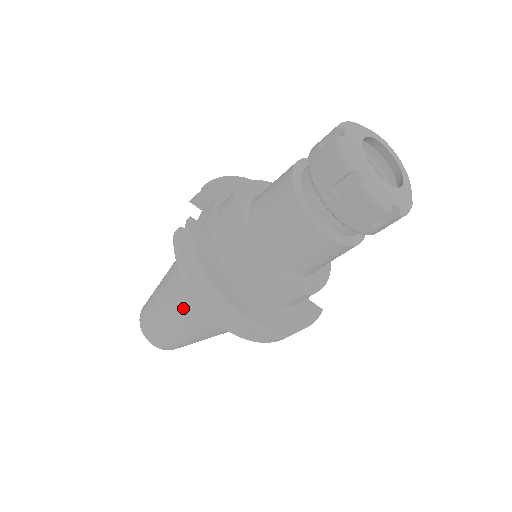
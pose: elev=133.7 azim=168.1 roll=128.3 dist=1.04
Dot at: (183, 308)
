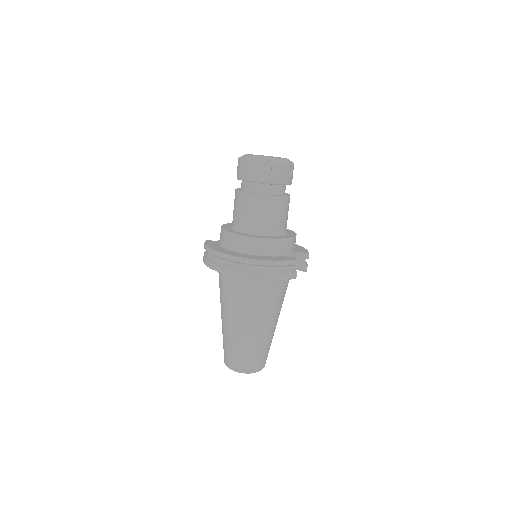
Dot at: (225, 303)
